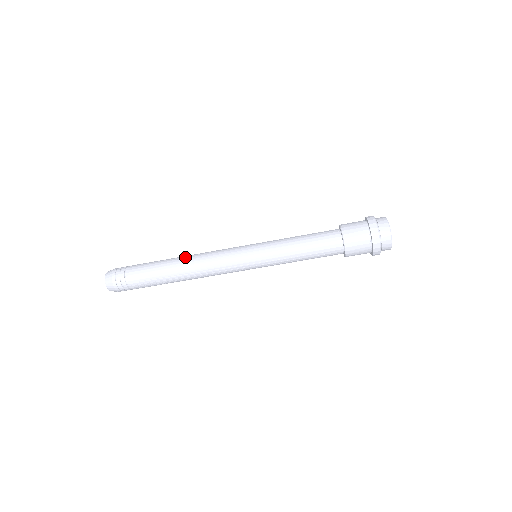
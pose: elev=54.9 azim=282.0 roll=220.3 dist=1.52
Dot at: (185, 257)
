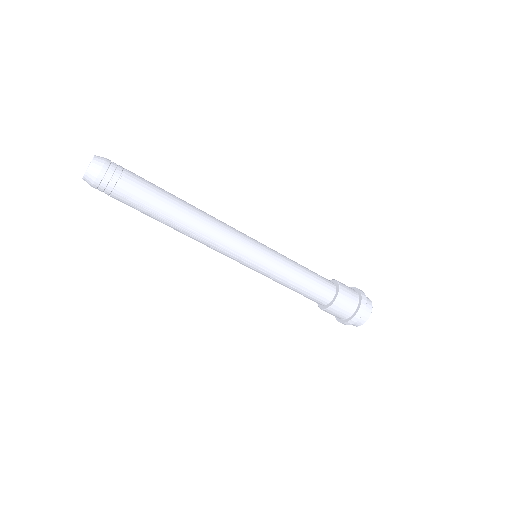
Dot at: (195, 208)
